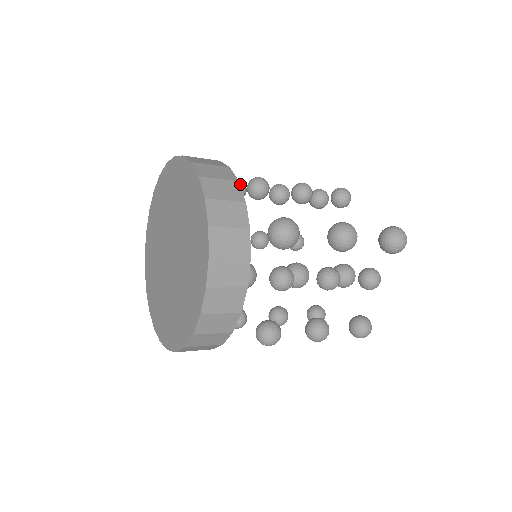
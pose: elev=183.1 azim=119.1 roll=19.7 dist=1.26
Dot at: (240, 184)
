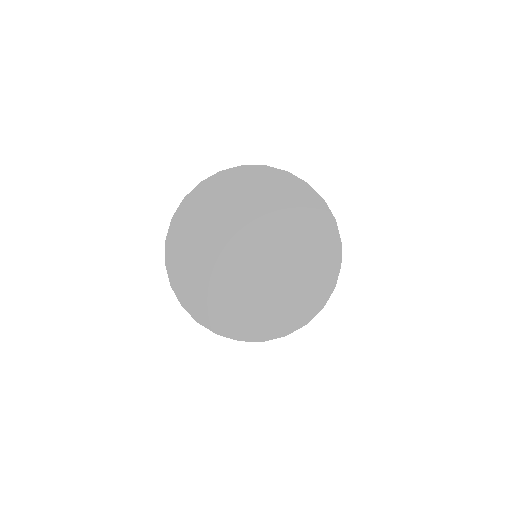
Dot at: occluded
